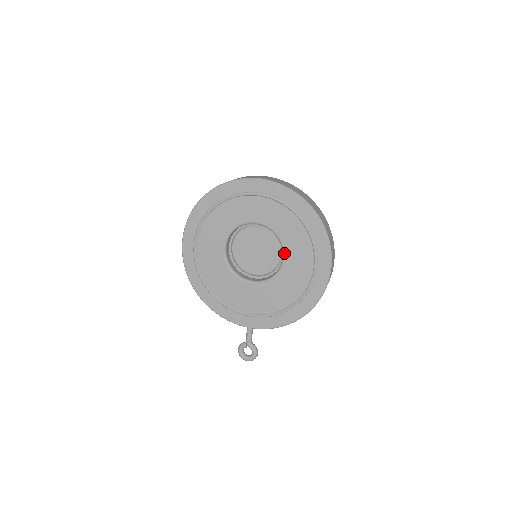
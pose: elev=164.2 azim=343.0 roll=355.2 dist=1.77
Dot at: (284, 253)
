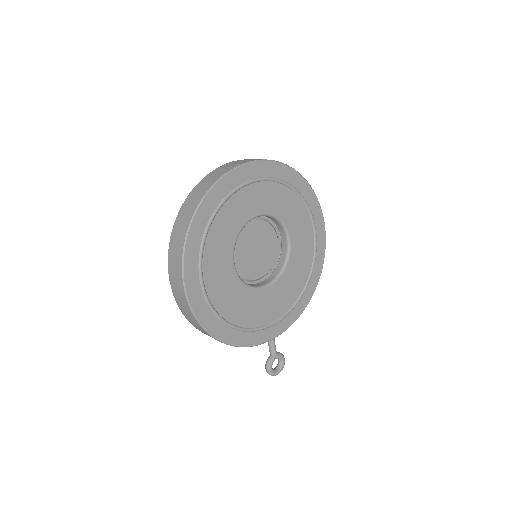
Dot at: (289, 233)
